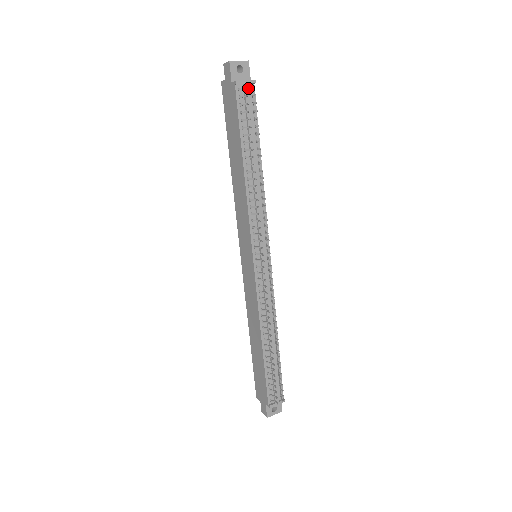
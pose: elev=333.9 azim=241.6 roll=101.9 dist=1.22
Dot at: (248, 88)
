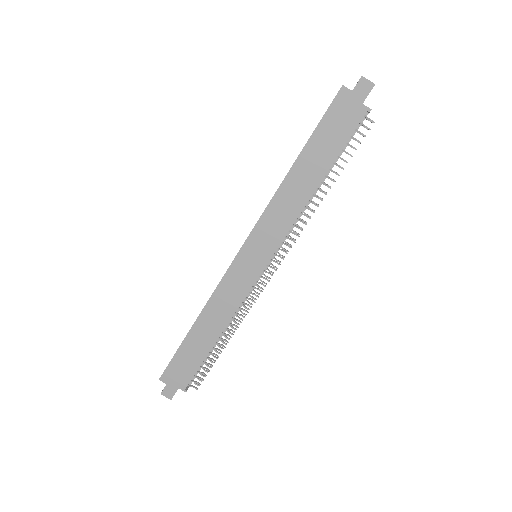
Dot at: occluded
